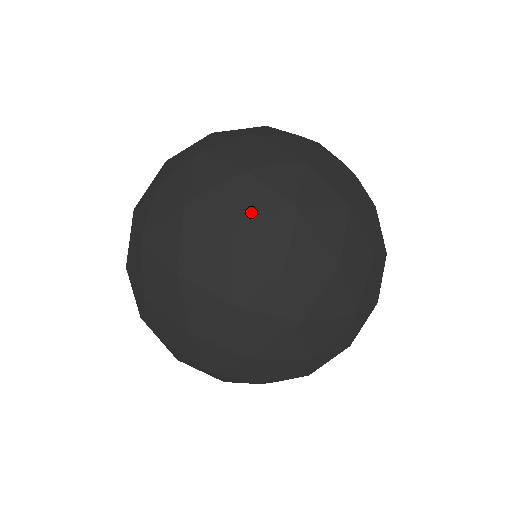
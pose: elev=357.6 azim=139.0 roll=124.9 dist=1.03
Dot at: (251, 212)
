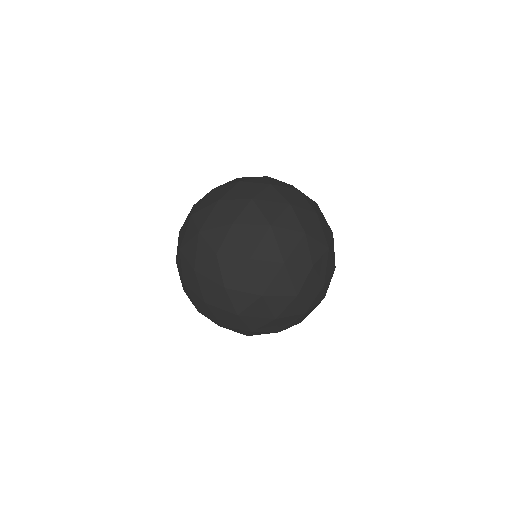
Dot at: occluded
